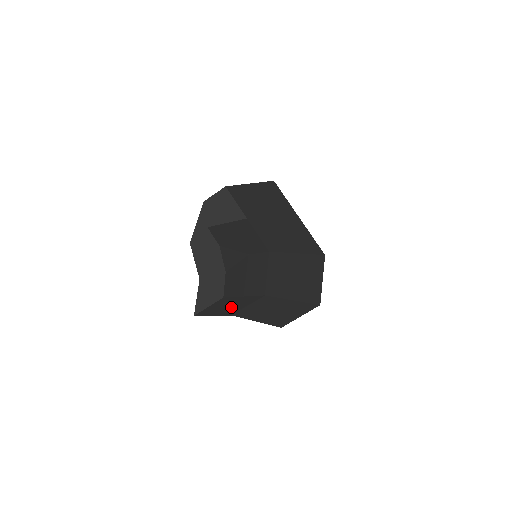
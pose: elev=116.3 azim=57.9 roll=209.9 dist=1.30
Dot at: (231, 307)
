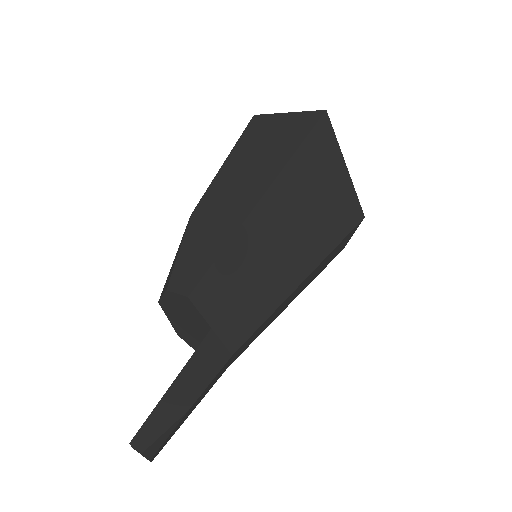
Dot at: occluded
